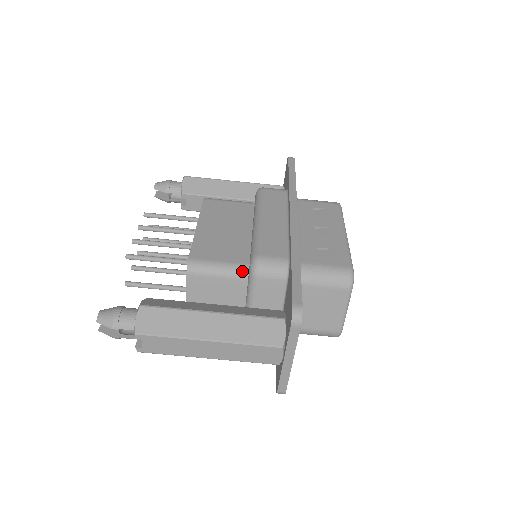
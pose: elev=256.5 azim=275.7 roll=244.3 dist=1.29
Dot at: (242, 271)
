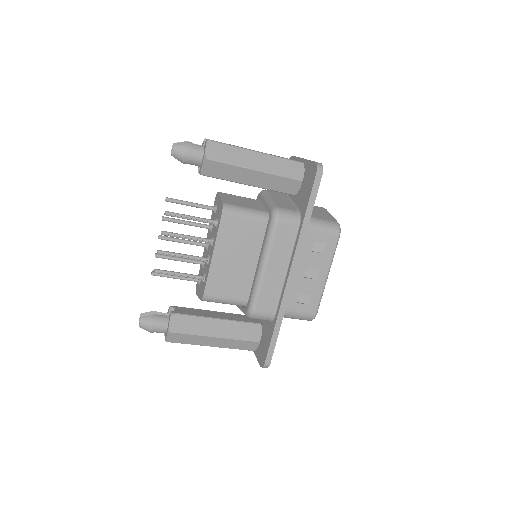
Dot at: (241, 305)
